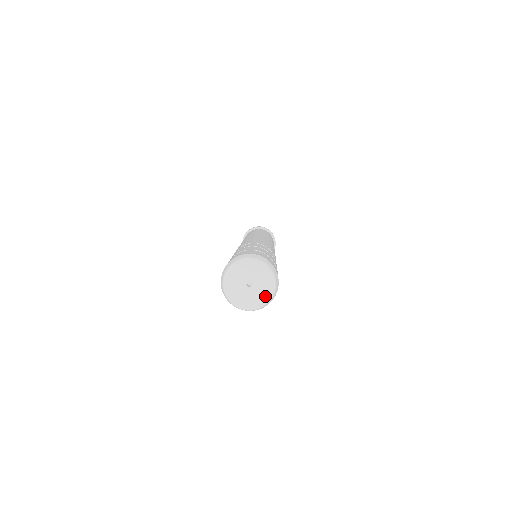
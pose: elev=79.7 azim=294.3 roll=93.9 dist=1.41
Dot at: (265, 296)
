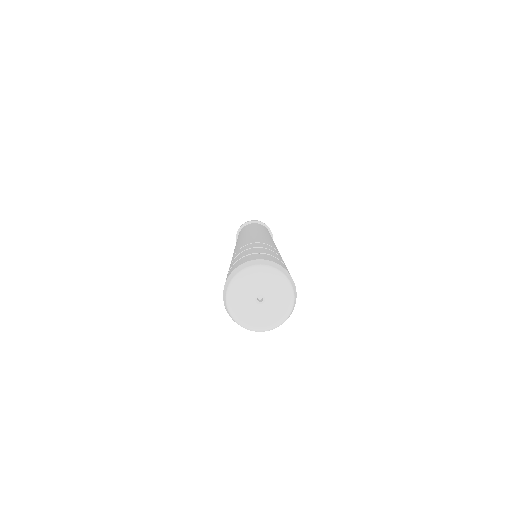
Dot at: (275, 319)
